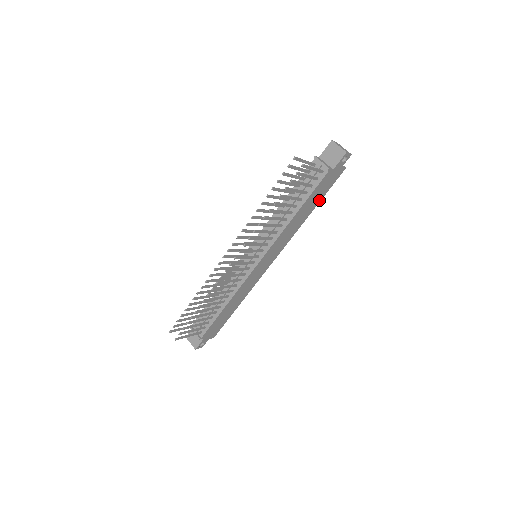
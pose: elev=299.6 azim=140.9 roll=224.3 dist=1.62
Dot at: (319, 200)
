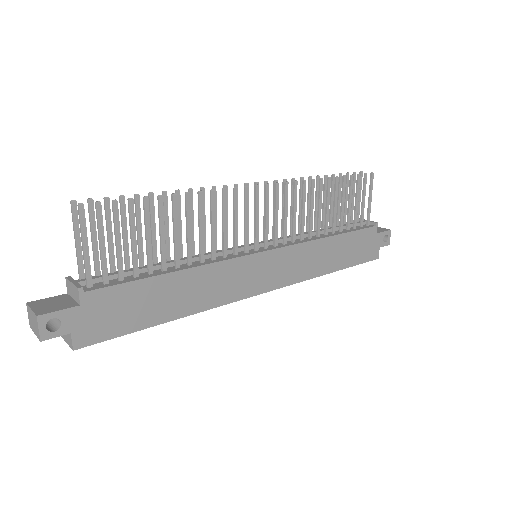
Dot at: (347, 264)
